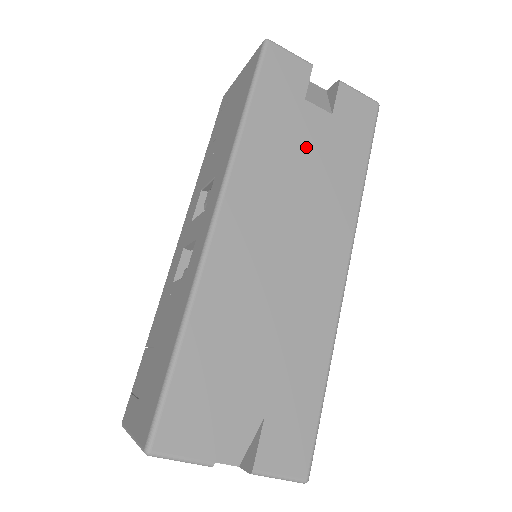
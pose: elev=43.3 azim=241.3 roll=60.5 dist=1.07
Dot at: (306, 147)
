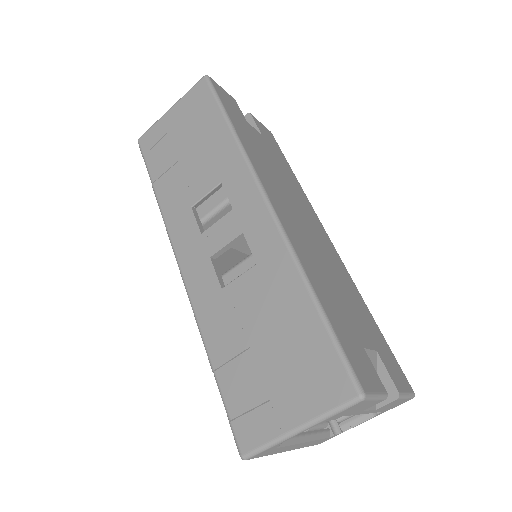
Dot at: (267, 155)
